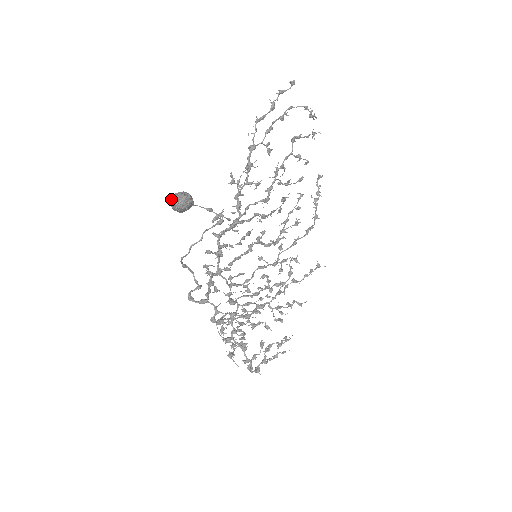
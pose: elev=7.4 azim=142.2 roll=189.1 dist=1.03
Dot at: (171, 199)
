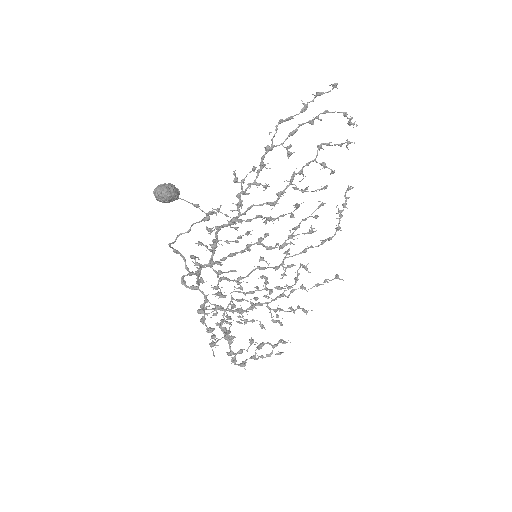
Dot at: (155, 189)
